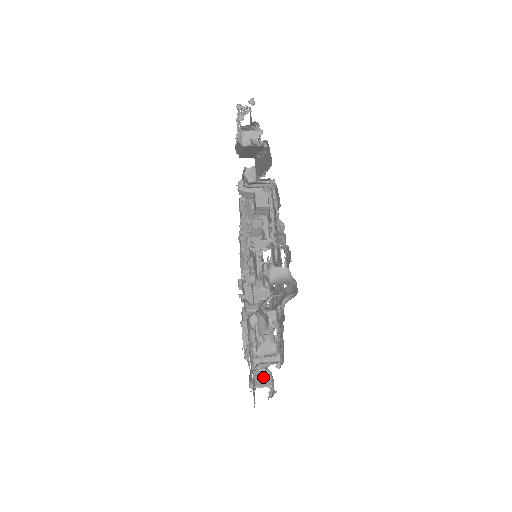
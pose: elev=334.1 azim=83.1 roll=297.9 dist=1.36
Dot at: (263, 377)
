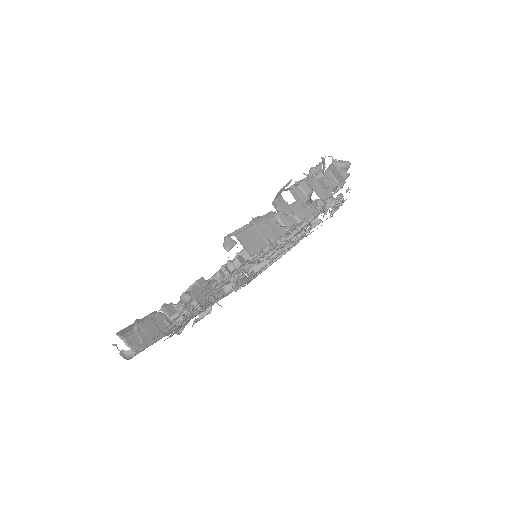
Dot at: occluded
